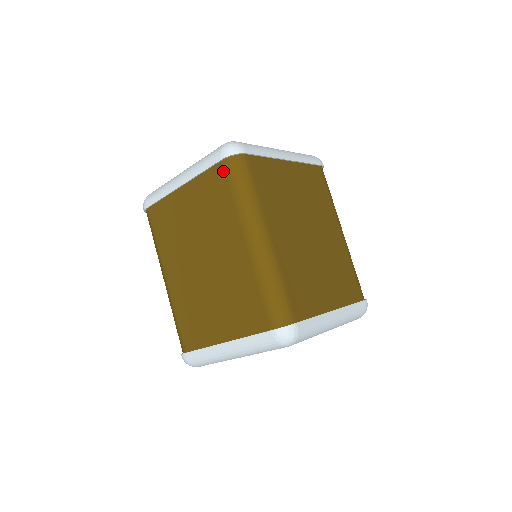
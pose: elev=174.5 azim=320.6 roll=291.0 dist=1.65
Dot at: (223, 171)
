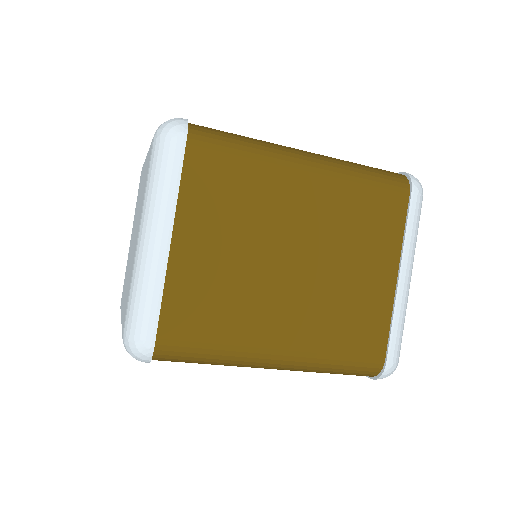
Dot at: (201, 150)
